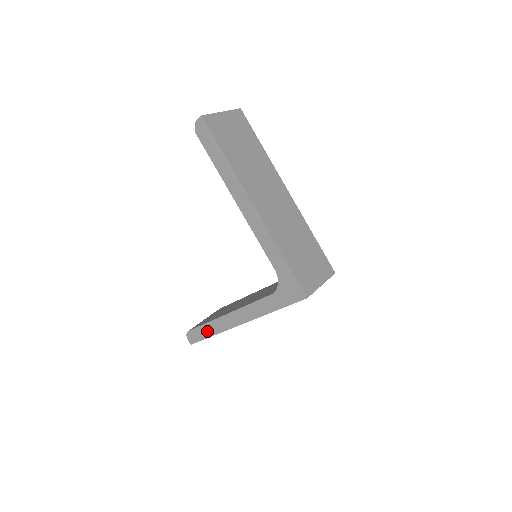
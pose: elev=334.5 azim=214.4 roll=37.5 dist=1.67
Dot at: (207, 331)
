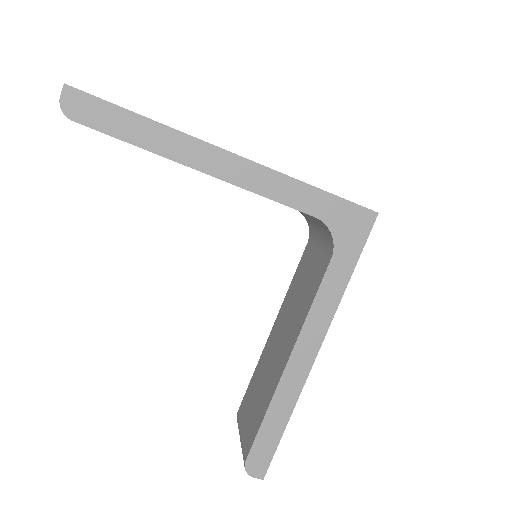
Dot at: (275, 424)
